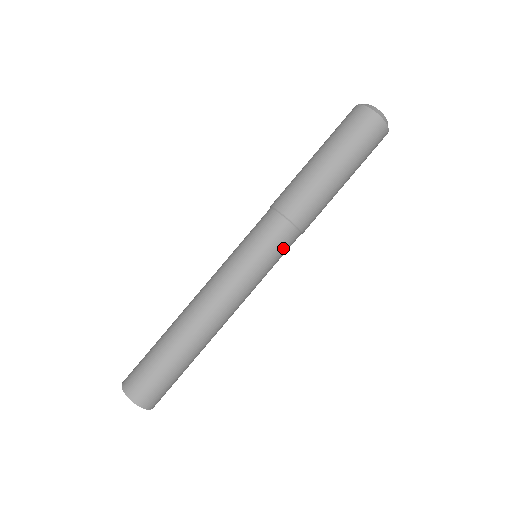
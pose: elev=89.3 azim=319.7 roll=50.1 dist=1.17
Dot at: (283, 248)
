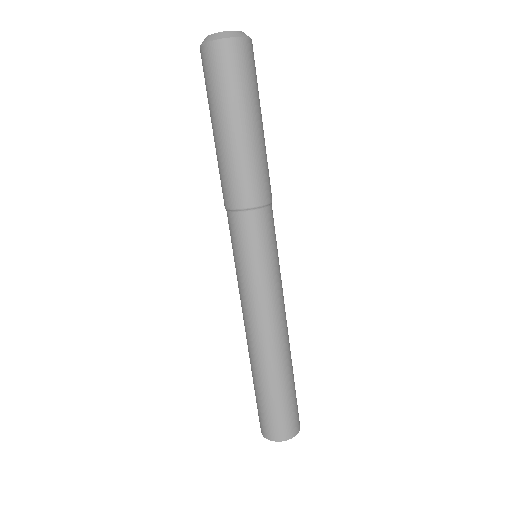
Dot at: (273, 230)
